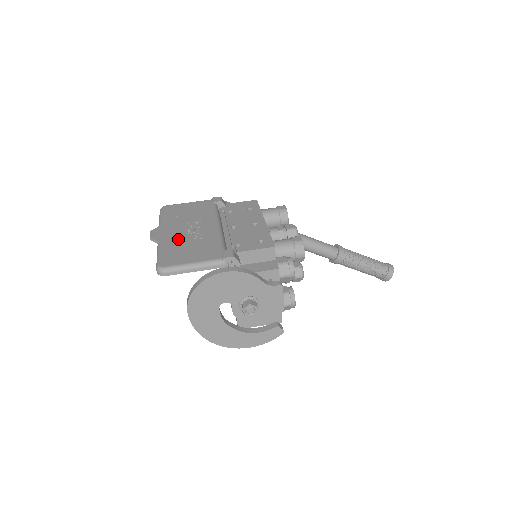
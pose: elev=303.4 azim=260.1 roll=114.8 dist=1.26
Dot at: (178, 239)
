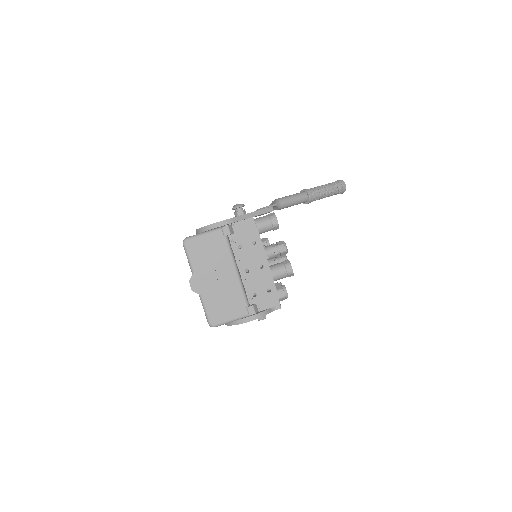
Dot at: (213, 292)
